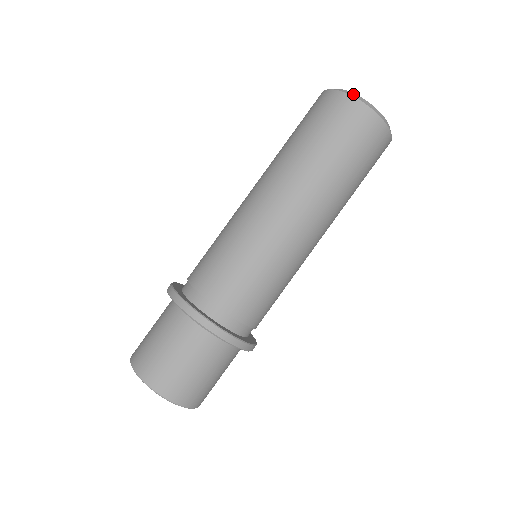
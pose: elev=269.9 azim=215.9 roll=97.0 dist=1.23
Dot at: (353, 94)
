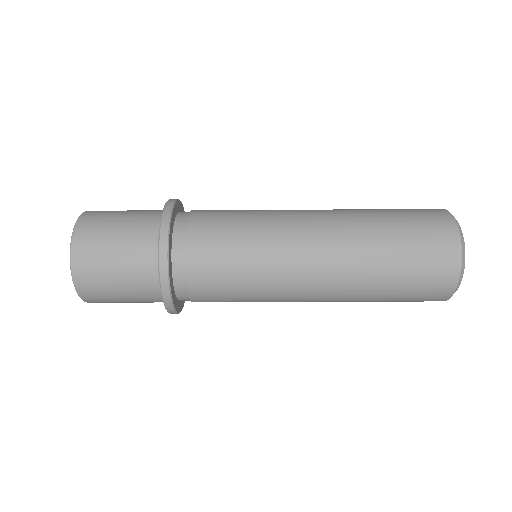
Dot at: occluded
